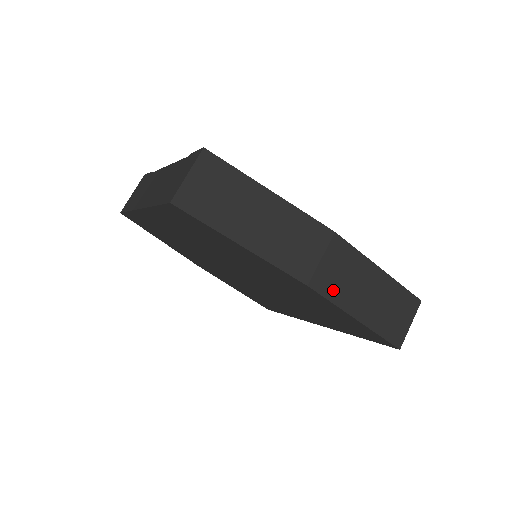
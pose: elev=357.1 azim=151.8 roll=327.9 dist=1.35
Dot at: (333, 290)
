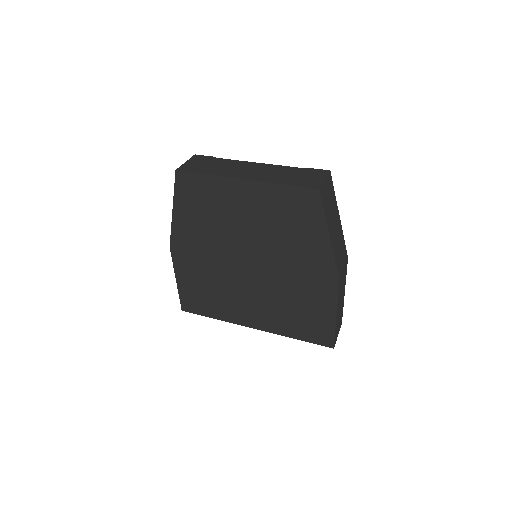
Dot at: (340, 291)
